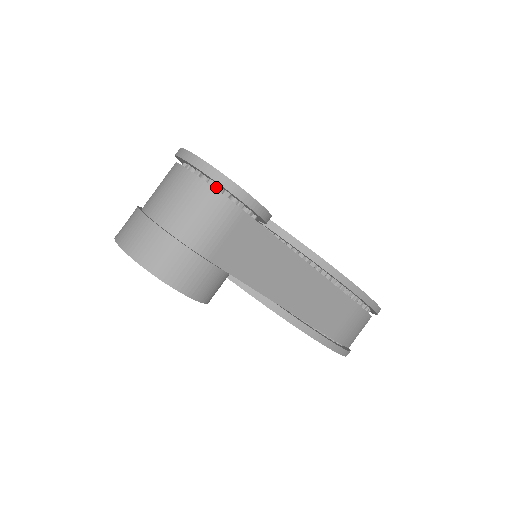
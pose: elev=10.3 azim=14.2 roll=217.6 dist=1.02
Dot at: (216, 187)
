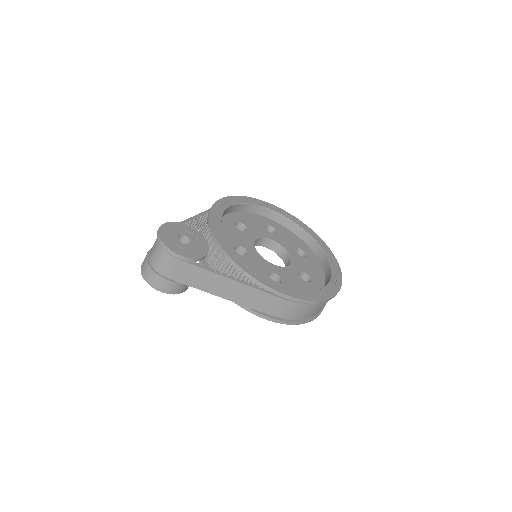
Dot at: occluded
